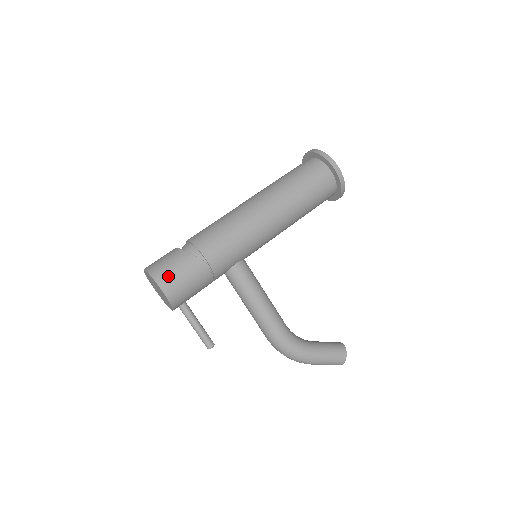
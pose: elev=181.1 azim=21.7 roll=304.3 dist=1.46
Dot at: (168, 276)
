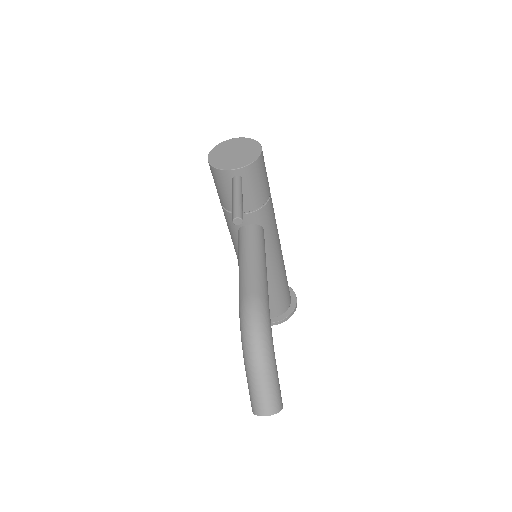
Dot at: occluded
